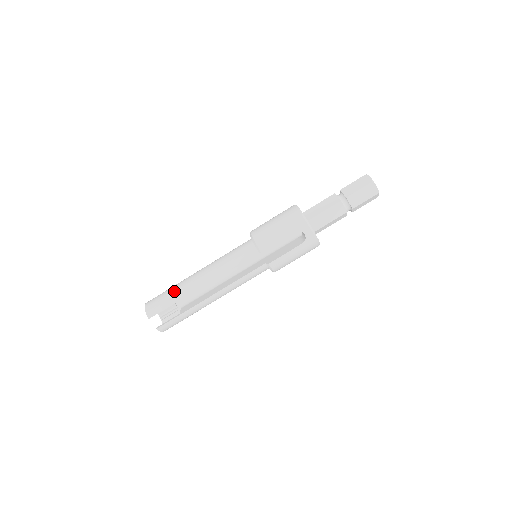
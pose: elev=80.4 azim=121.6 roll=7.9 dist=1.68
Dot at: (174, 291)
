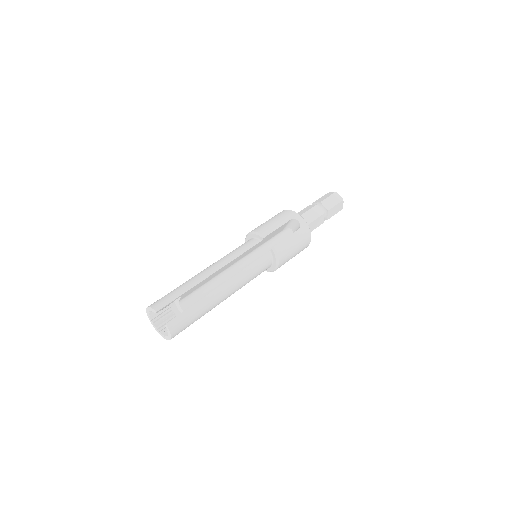
Dot at: (181, 285)
